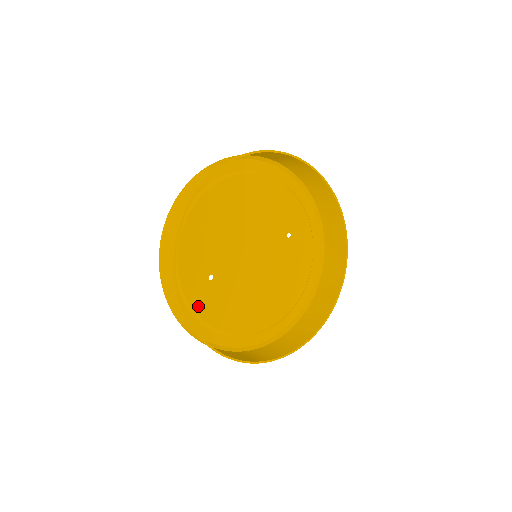
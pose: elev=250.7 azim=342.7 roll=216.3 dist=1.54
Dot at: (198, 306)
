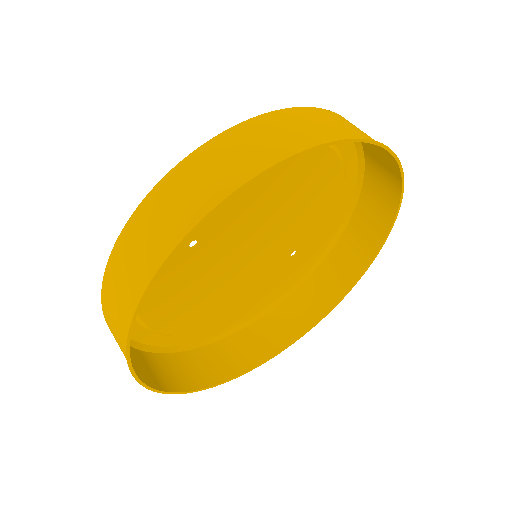
Dot at: occluded
